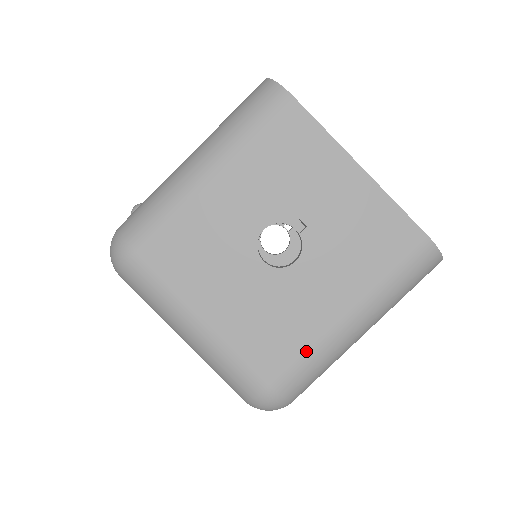
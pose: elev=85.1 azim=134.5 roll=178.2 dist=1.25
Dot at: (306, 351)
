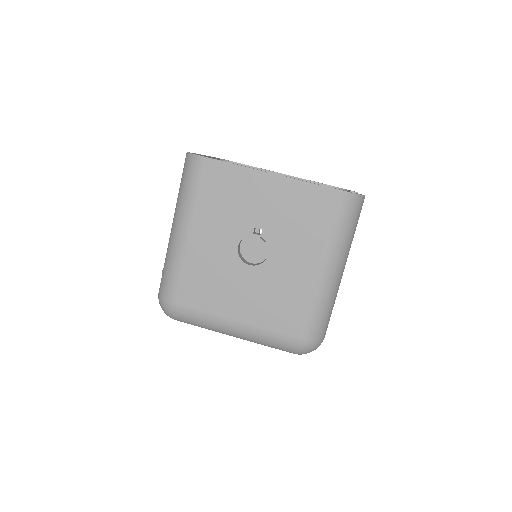
Dot at: (308, 304)
